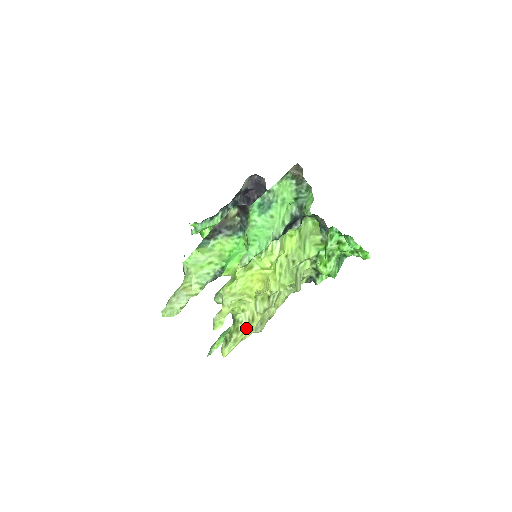
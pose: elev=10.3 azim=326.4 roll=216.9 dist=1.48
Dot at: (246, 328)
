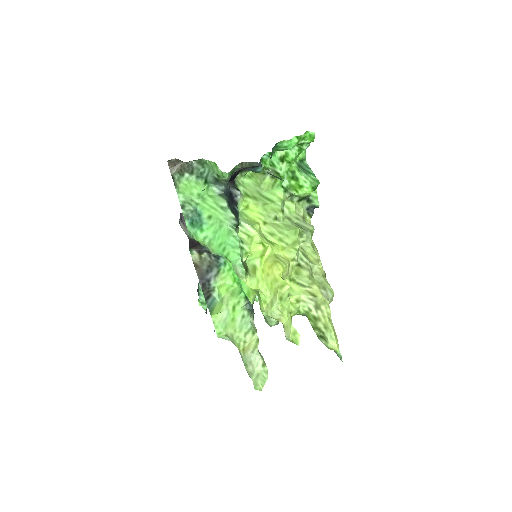
Dot at: (319, 308)
